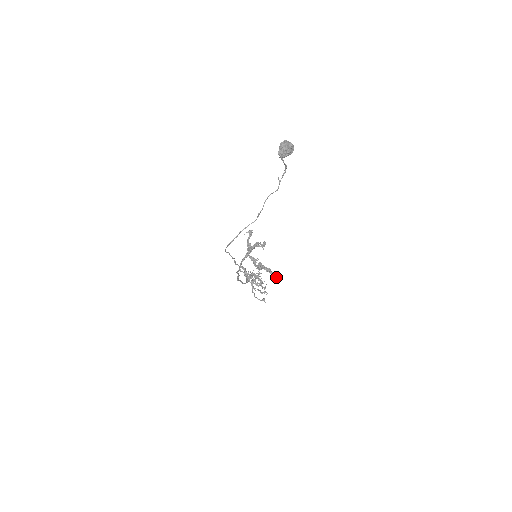
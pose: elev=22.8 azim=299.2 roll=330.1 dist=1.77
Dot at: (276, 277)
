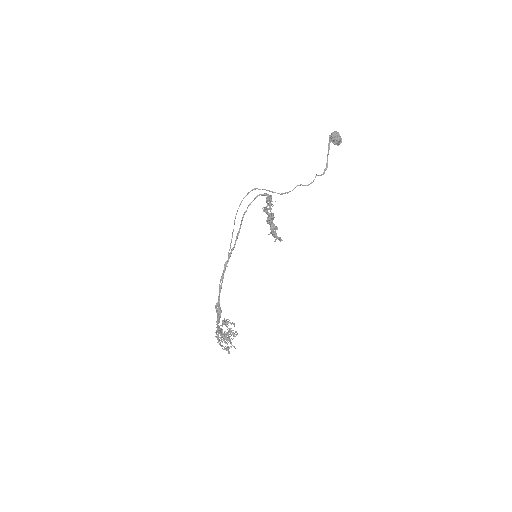
Dot at: (281, 239)
